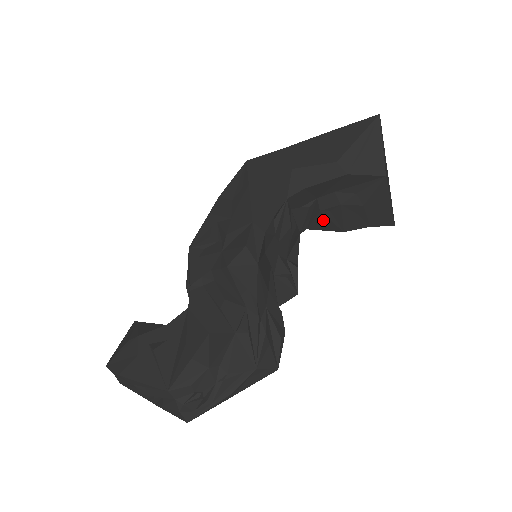
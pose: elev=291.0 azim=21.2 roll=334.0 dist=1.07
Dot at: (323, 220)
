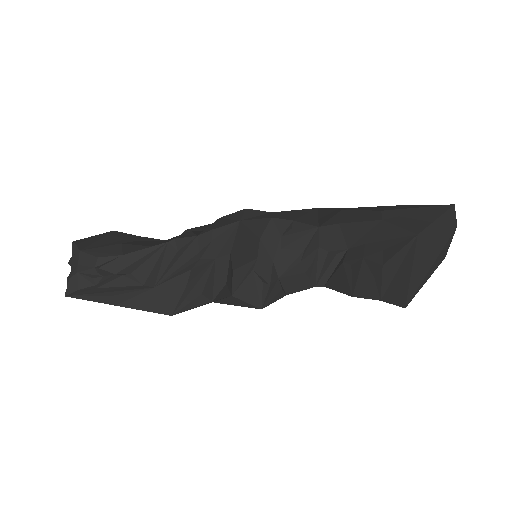
Dot at: (341, 276)
